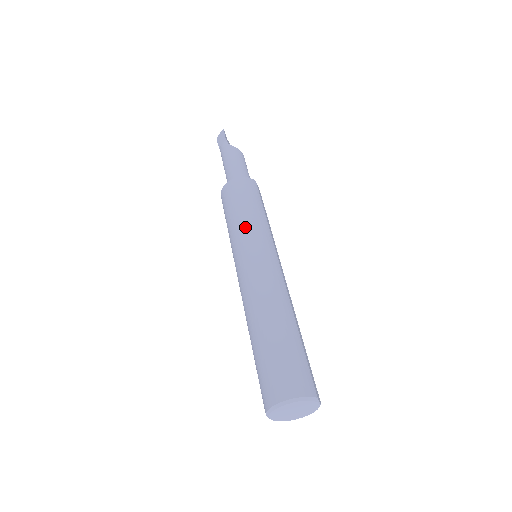
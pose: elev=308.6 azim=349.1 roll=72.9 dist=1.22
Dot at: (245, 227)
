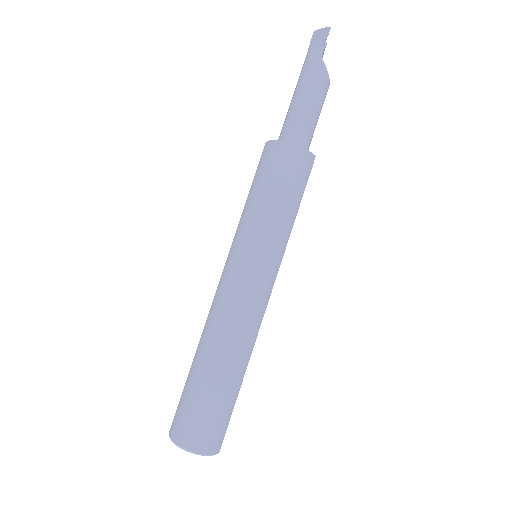
Dot at: (263, 230)
